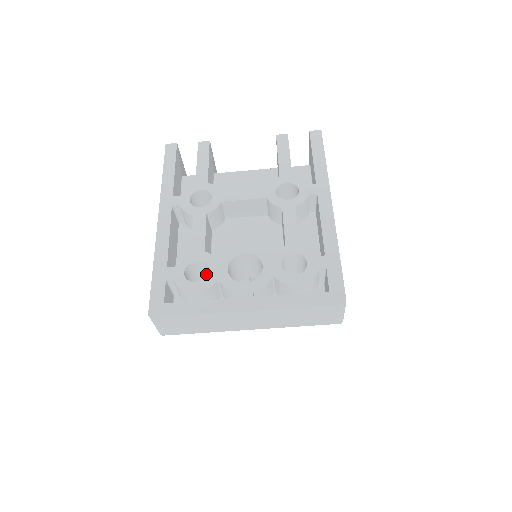
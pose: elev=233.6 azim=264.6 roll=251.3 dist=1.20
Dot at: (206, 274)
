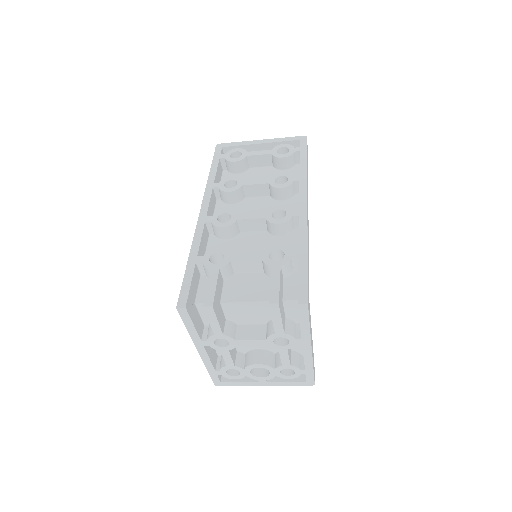
Dot at: occluded
